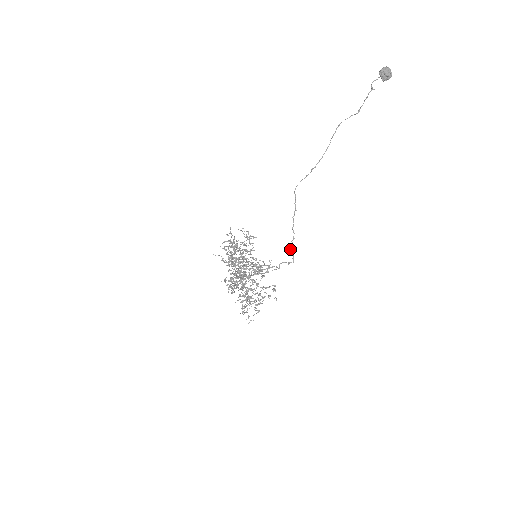
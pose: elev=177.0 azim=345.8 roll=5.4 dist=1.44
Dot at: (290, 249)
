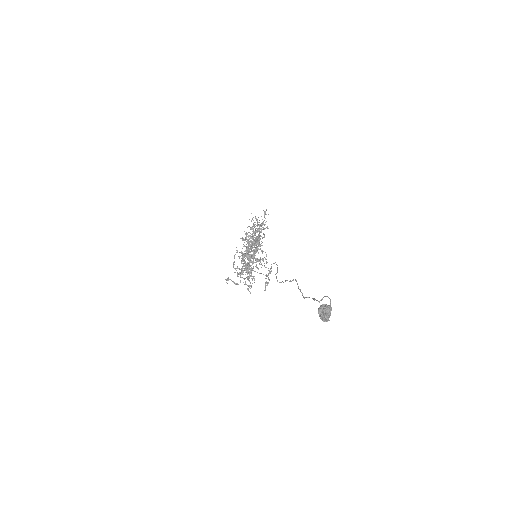
Dot at: occluded
